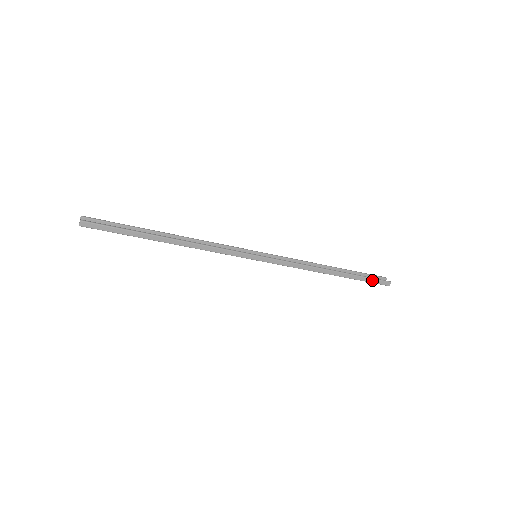
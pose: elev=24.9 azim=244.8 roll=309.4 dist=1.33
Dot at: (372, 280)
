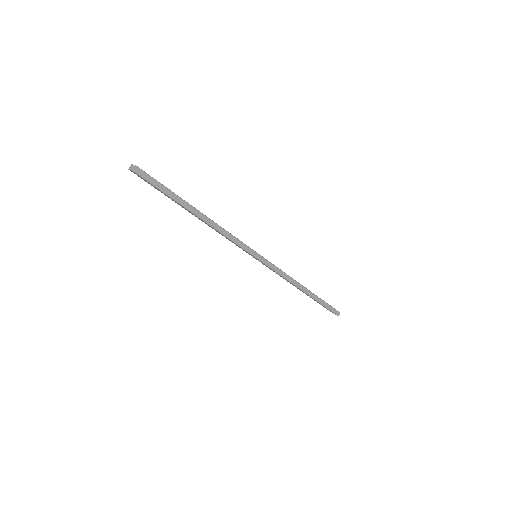
Dot at: (329, 306)
